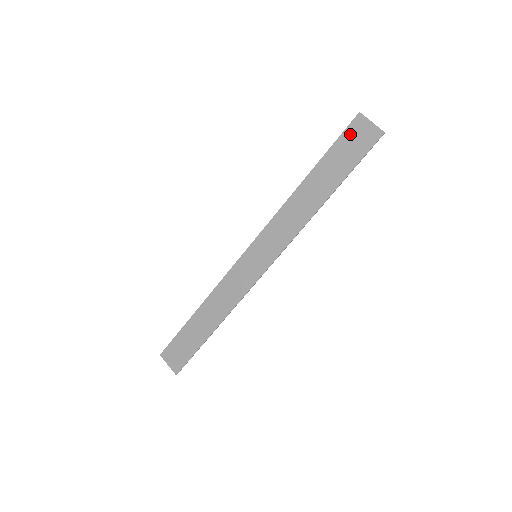
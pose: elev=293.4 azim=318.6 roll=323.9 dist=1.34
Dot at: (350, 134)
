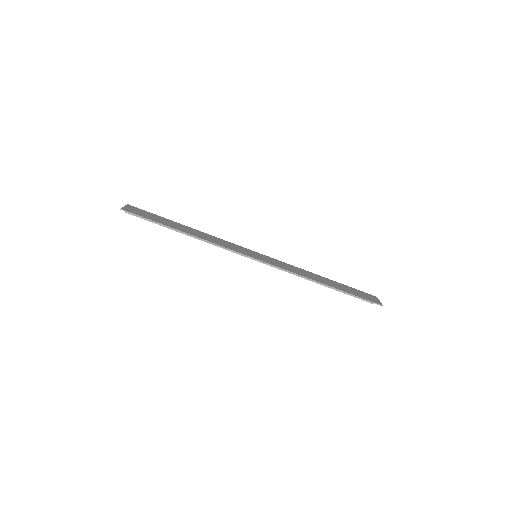
Dot at: (364, 293)
